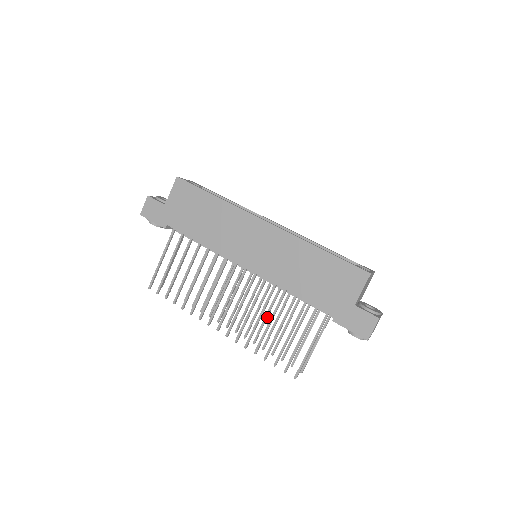
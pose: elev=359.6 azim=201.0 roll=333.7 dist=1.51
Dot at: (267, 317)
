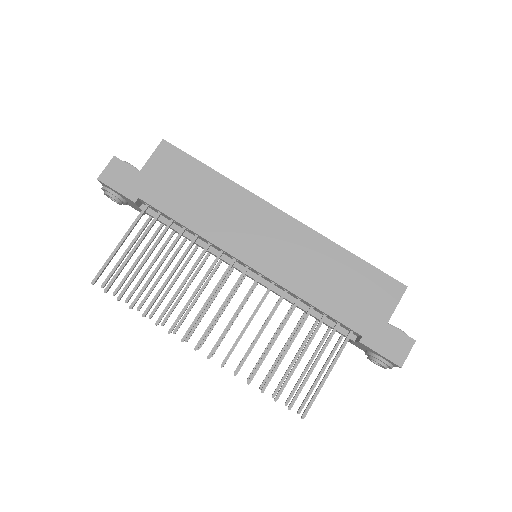
Dot at: occluded
